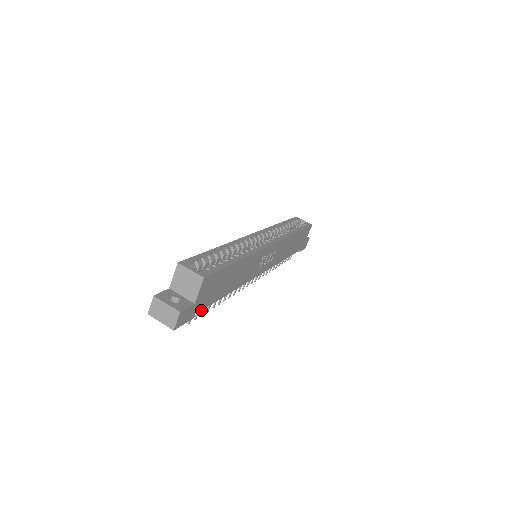
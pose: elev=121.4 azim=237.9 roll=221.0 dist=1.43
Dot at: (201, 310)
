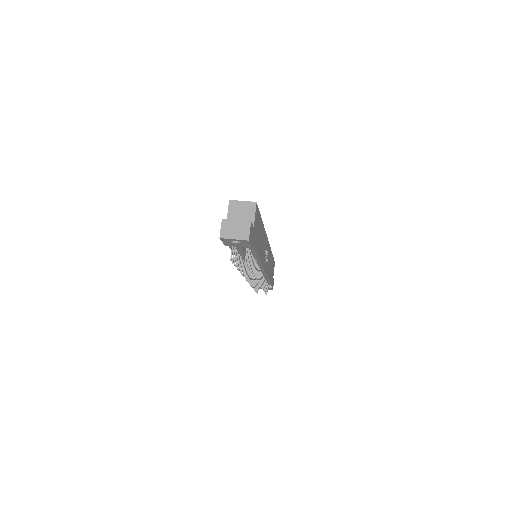
Dot at: (254, 246)
